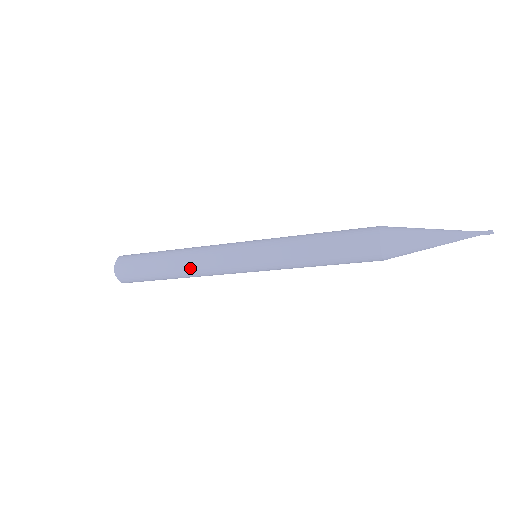
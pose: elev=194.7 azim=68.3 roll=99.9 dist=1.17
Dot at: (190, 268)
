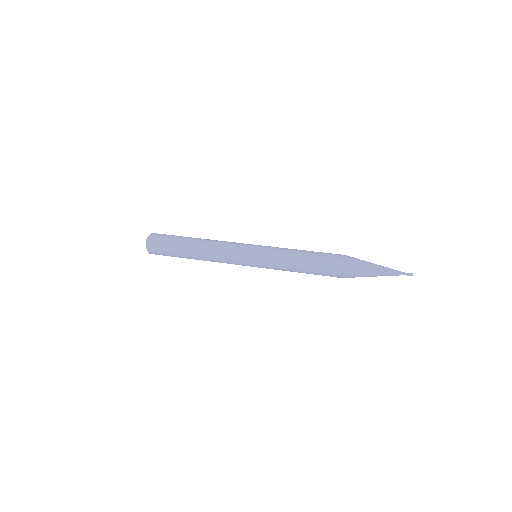
Dot at: (207, 253)
